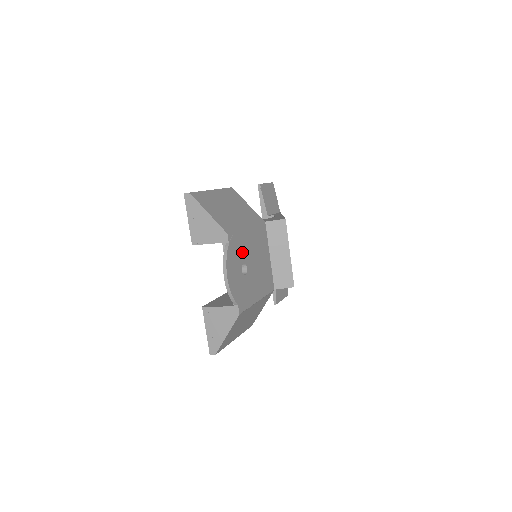
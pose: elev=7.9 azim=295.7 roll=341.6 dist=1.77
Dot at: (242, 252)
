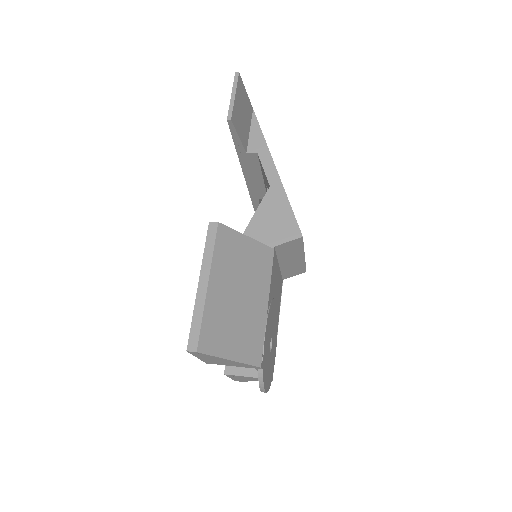
Dot at: (268, 339)
